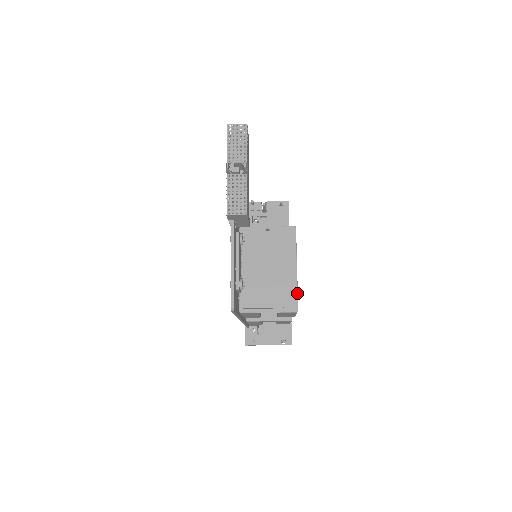
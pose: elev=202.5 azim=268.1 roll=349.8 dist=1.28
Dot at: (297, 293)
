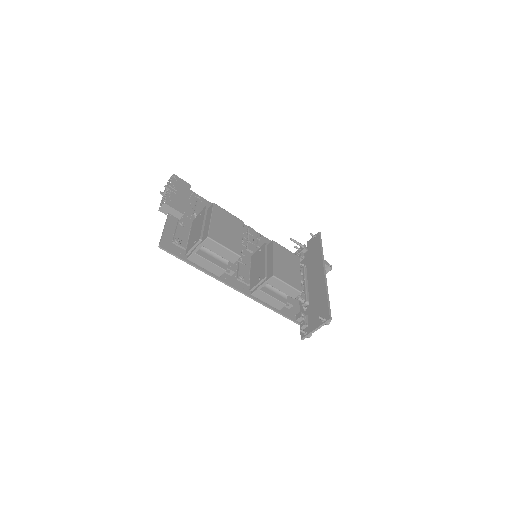
Dot at: (209, 229)
